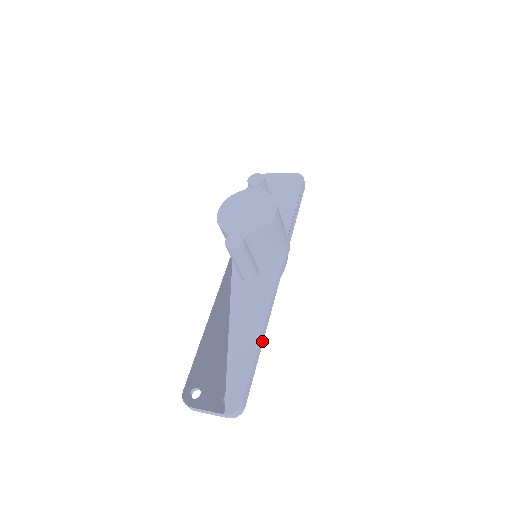
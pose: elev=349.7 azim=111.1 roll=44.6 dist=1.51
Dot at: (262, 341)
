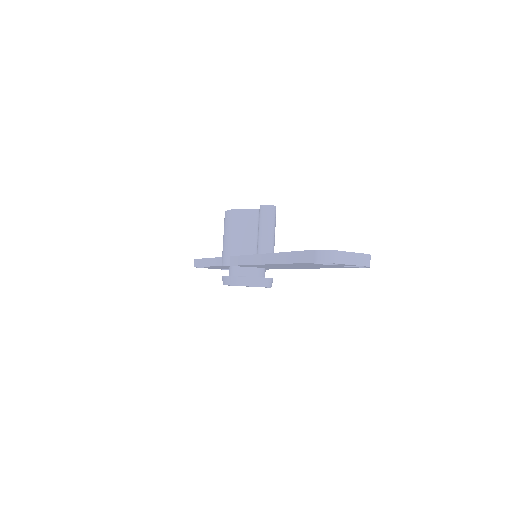
Dot at: occluded
